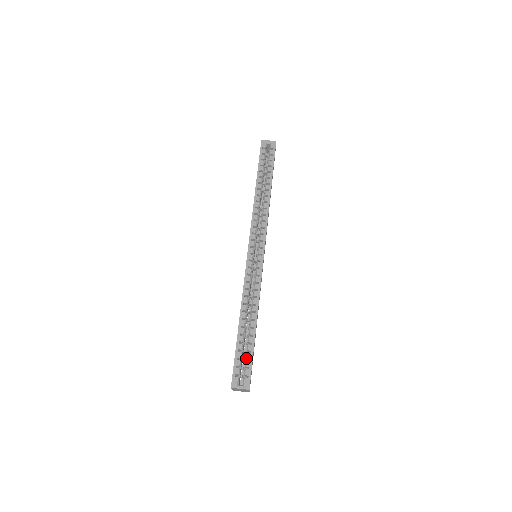
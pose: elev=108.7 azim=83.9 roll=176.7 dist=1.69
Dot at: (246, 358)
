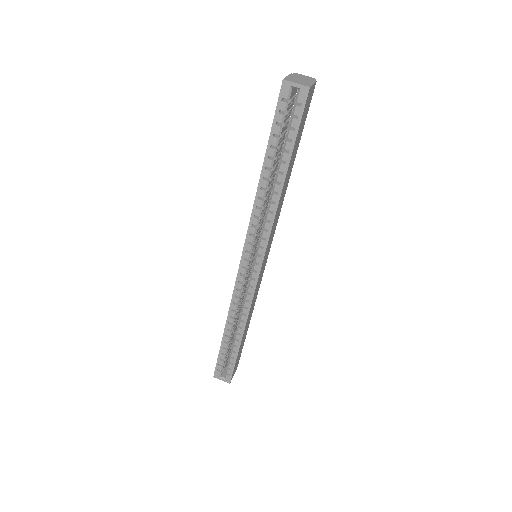
Dot at: (229, 361)
